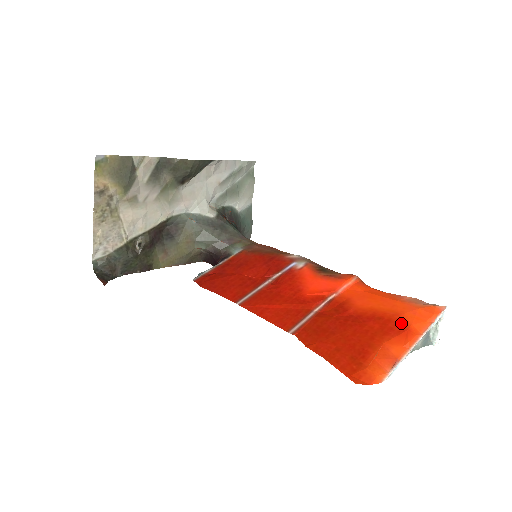
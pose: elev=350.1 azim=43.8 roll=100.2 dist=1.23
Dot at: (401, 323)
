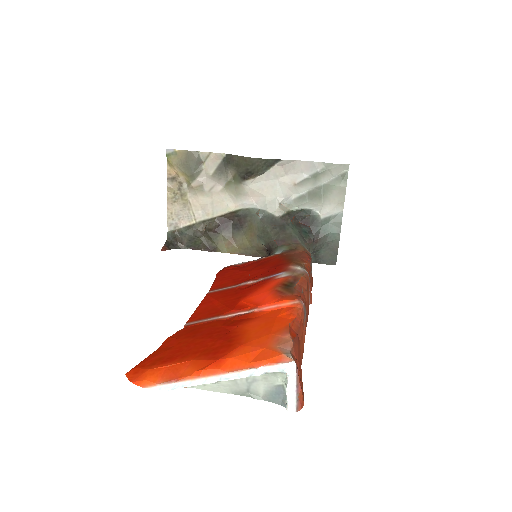
Dot at: (228, 352)
